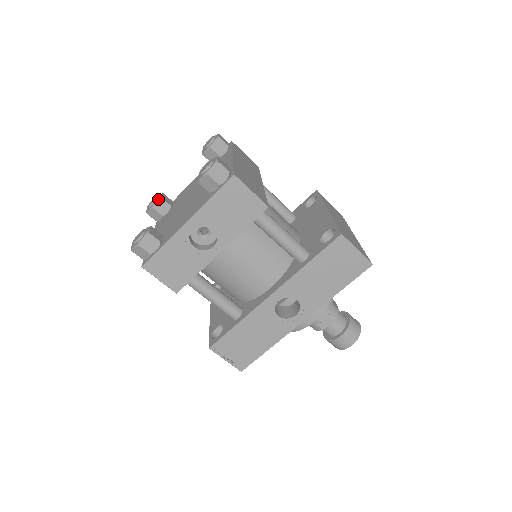
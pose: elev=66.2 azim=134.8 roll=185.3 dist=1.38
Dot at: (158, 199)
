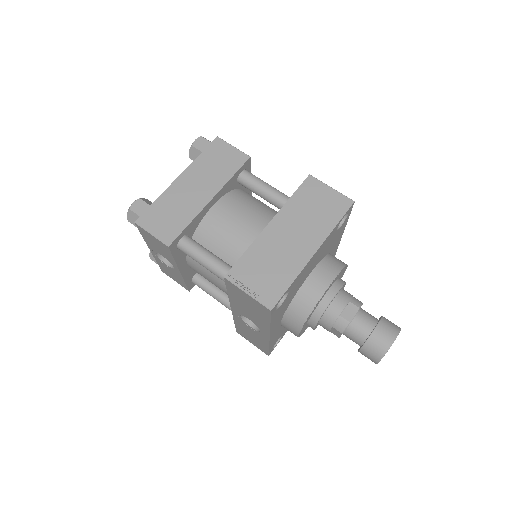
Dot at: occluded
